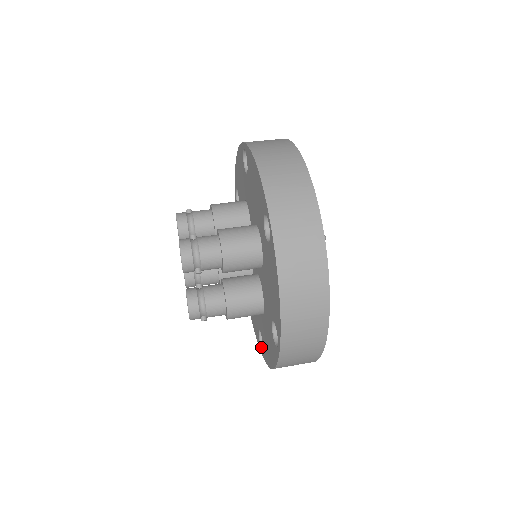
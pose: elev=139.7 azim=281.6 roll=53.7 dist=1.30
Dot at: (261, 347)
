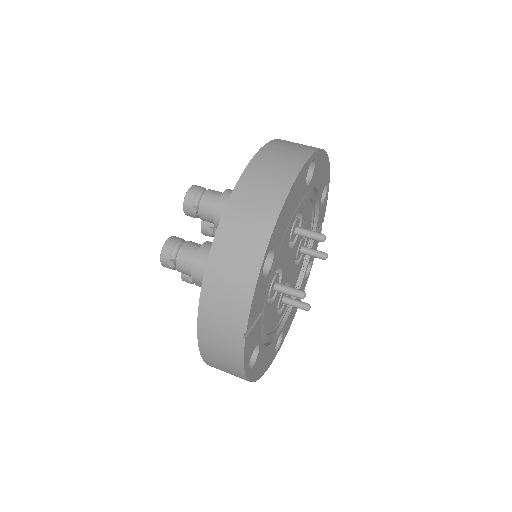
Dot at: occluded
